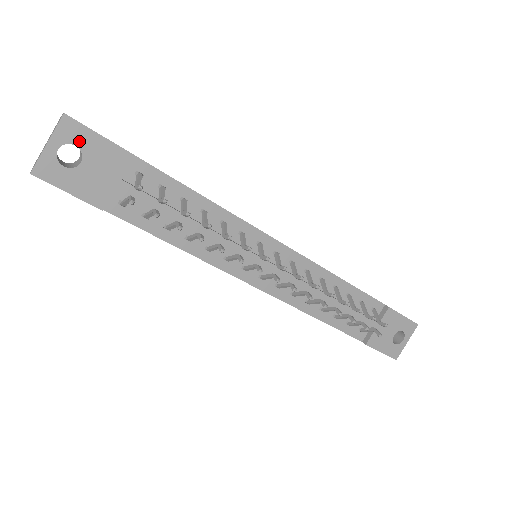
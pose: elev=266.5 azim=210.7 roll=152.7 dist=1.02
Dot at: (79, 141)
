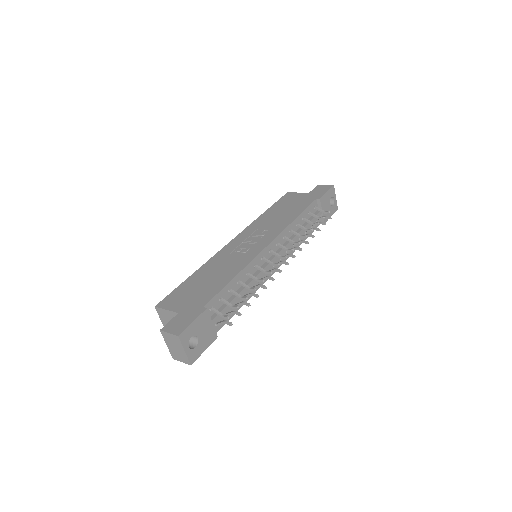
Dot at: (190, 334)
